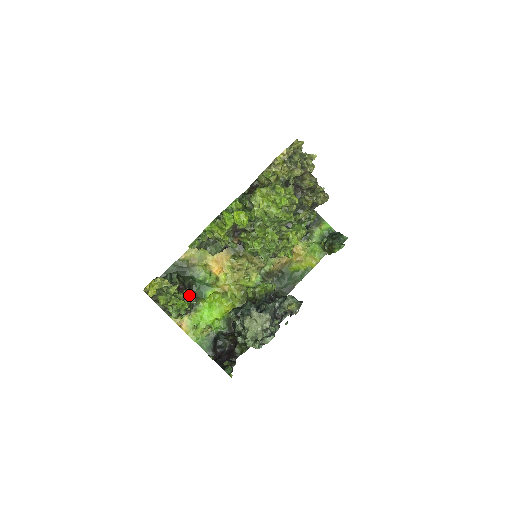
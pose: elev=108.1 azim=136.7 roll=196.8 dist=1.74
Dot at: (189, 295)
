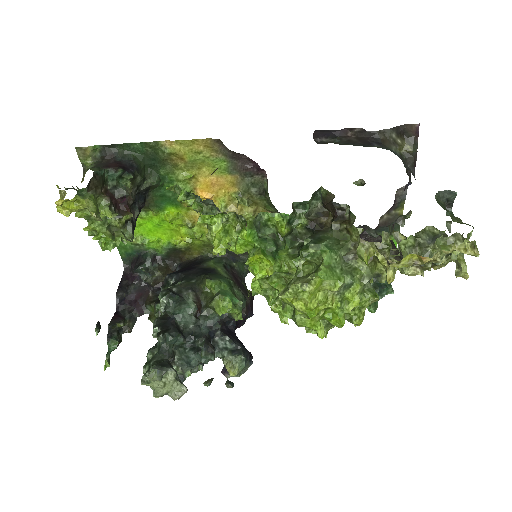
Dot at: (129, 223)
